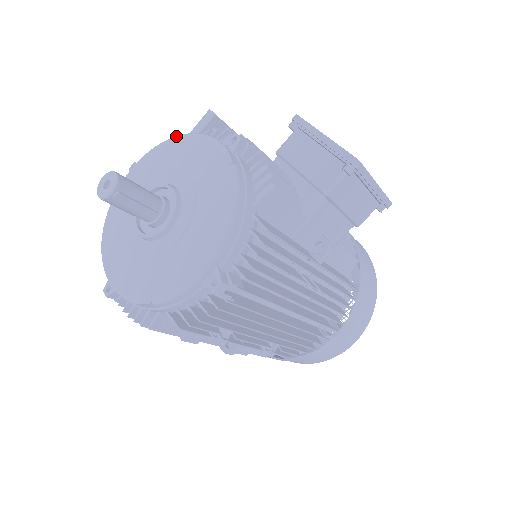
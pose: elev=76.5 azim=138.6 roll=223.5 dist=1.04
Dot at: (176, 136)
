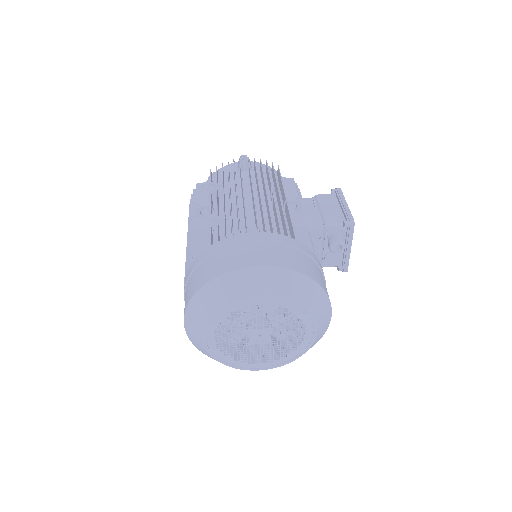
Dot at: occluded
